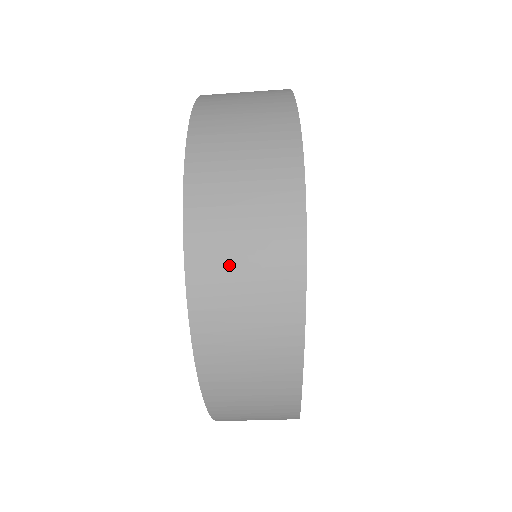
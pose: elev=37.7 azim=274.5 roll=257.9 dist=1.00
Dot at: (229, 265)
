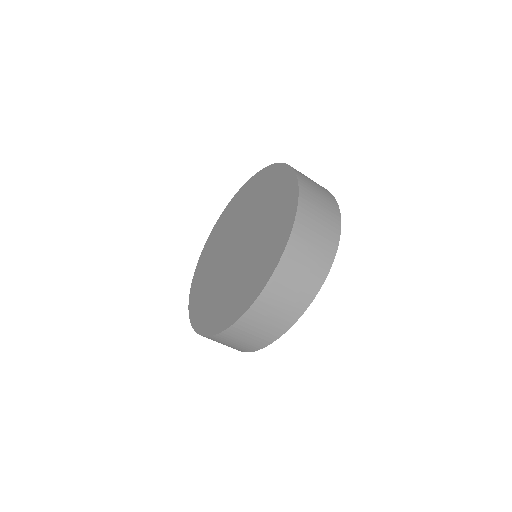
Dot at: (307, 244)
